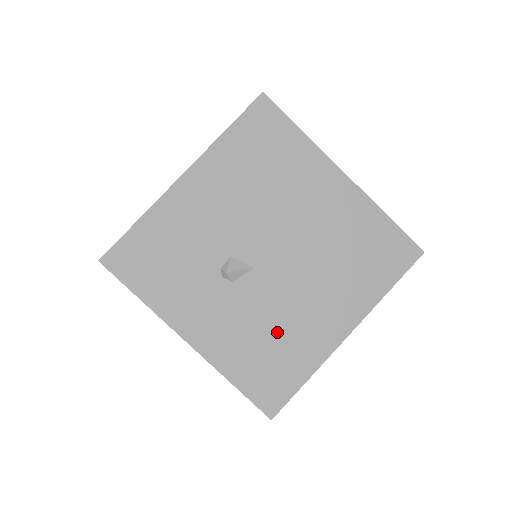
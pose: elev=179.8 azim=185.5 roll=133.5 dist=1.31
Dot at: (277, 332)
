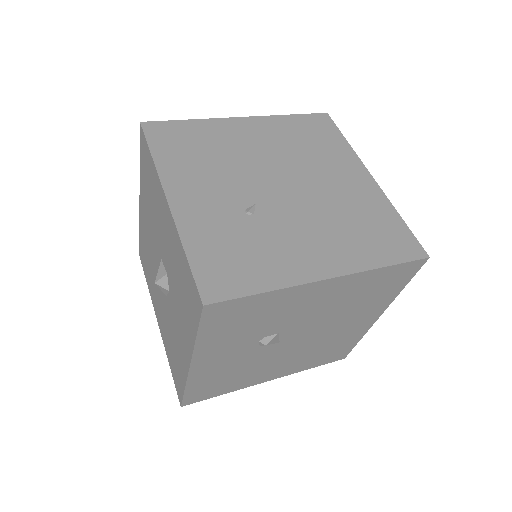
Dot at: (242, 373)
